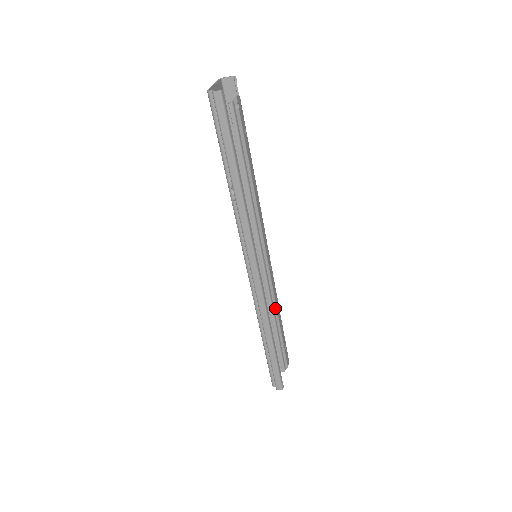
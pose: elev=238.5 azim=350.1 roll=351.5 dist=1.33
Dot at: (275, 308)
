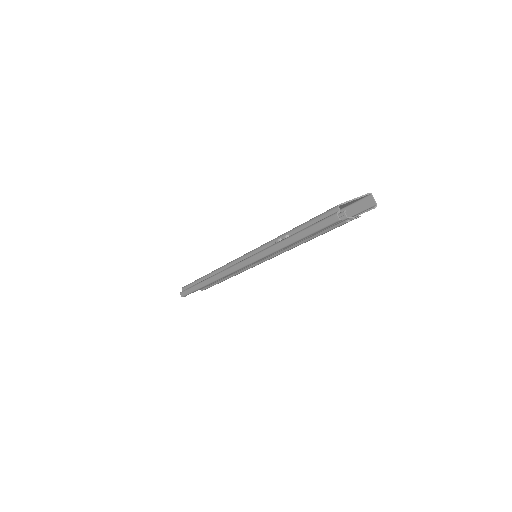
Dot at: (232, 275)
